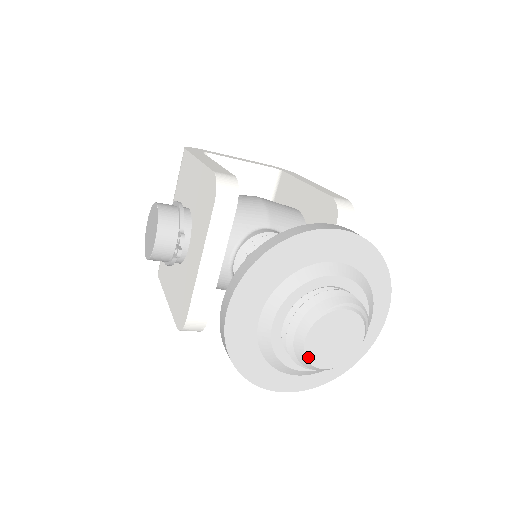
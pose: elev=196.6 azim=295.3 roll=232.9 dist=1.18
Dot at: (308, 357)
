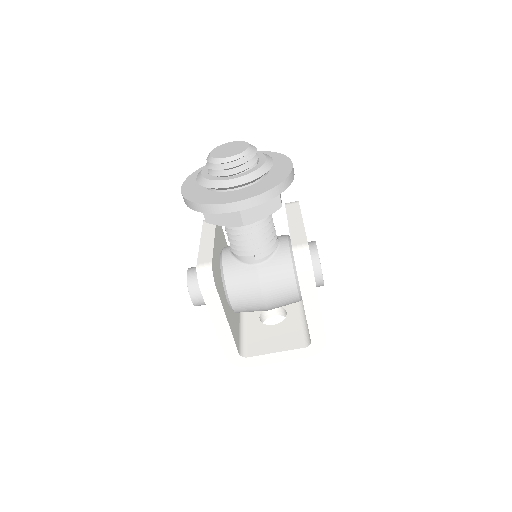
Dot at: (215, 157)
